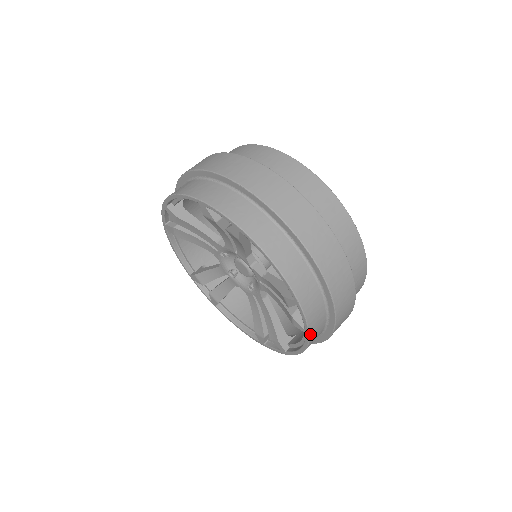
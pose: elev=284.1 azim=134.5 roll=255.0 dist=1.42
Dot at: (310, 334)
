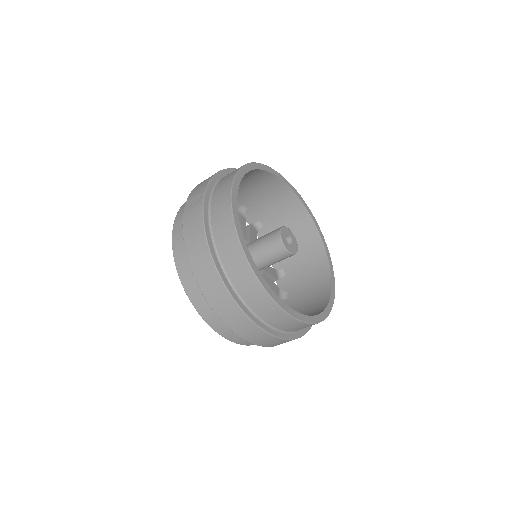
Dot at: occluded
